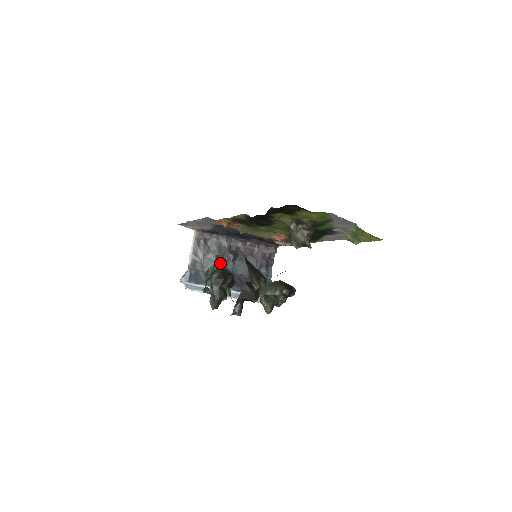
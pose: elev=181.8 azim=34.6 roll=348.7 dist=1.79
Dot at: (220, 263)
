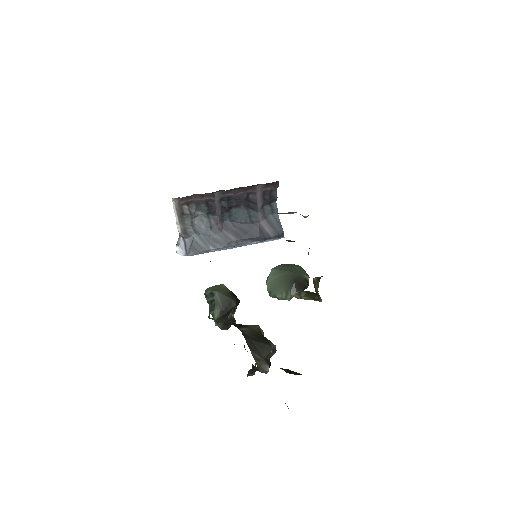
Dot at: (214, 219)
